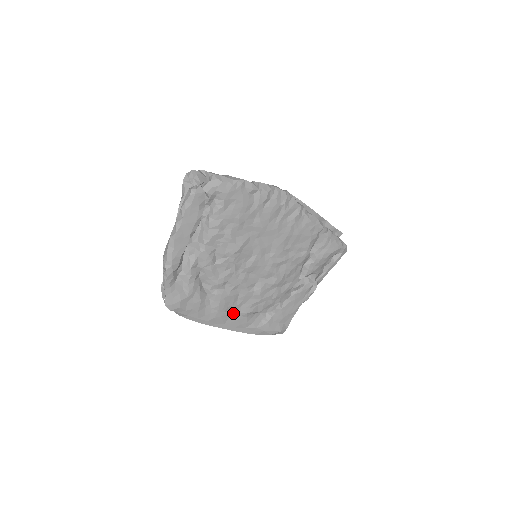
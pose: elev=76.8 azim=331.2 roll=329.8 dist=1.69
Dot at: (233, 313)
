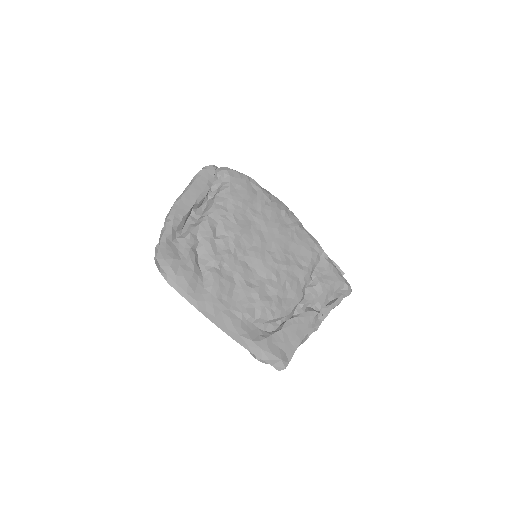
Dot at: (226, 306)
